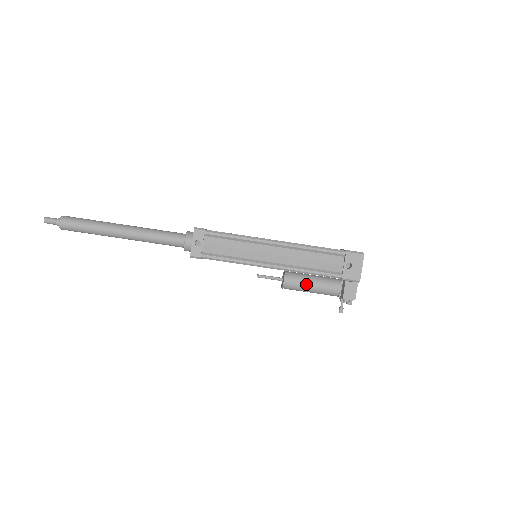
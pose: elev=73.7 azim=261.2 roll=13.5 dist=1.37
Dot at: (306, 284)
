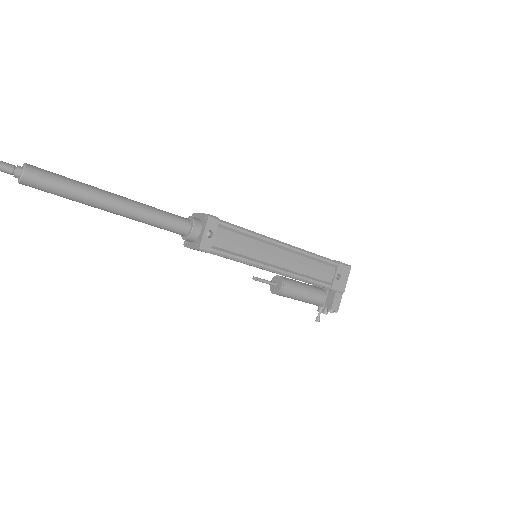
Dot at: (299, 292)
